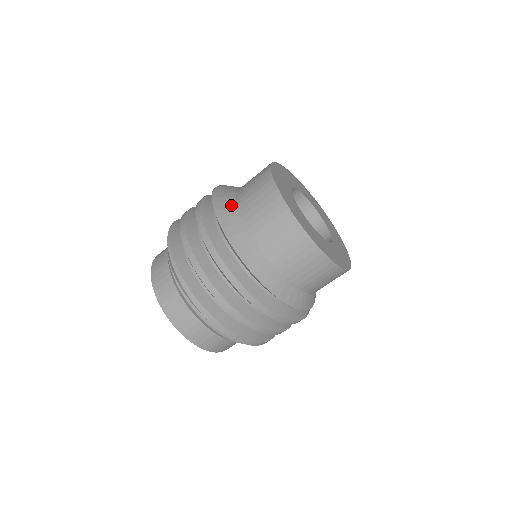
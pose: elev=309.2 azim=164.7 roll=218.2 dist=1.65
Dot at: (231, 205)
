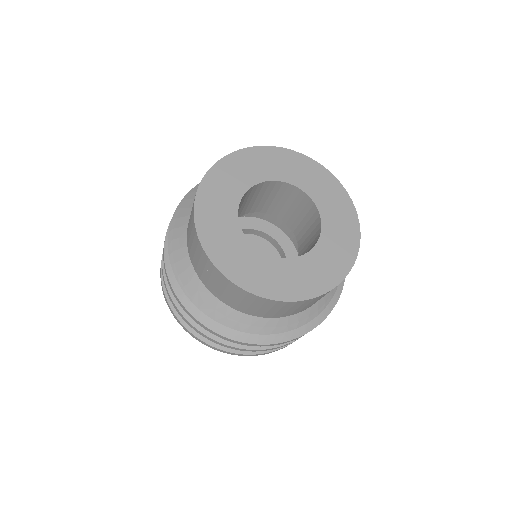
Dot at: occluded
